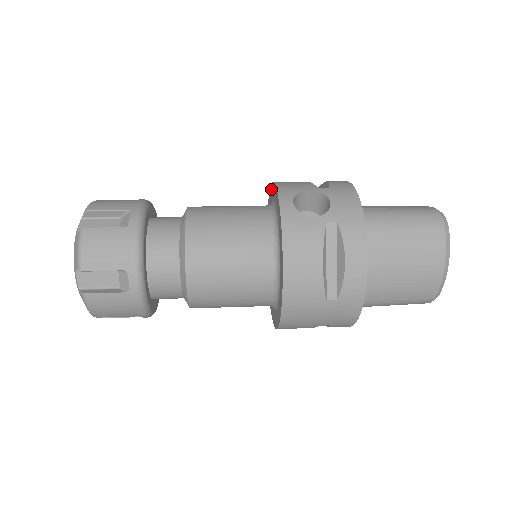
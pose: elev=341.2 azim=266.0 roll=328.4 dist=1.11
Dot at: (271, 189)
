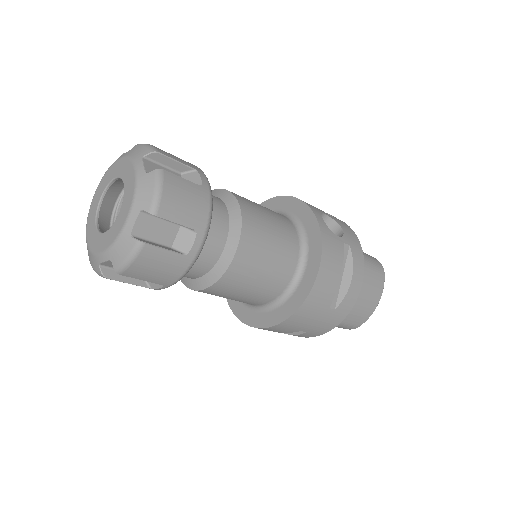
Dot at: (275, 201)
